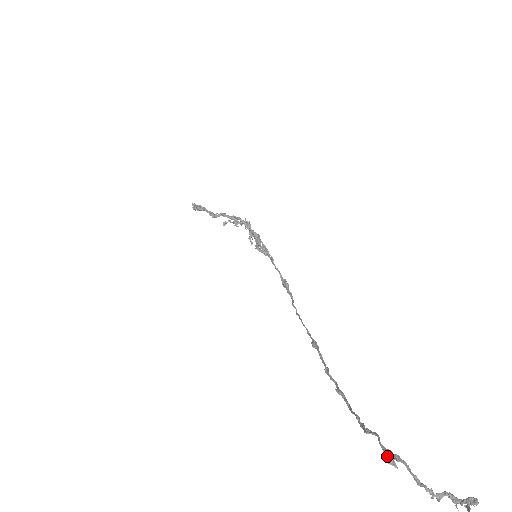
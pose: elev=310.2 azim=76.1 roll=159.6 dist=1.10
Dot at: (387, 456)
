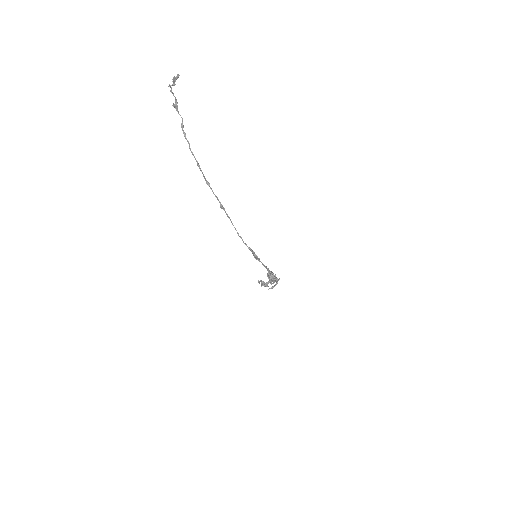
Dot at: (175, 106)
